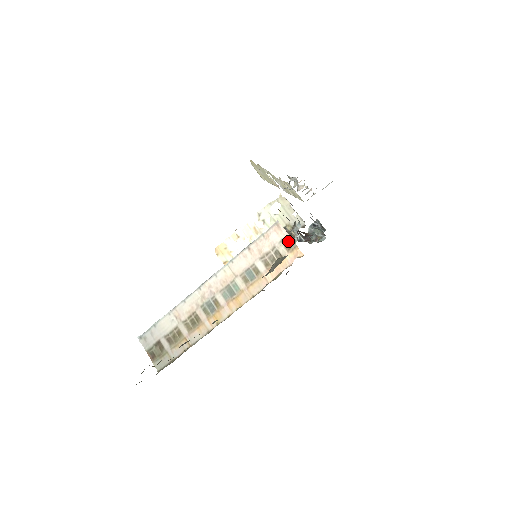
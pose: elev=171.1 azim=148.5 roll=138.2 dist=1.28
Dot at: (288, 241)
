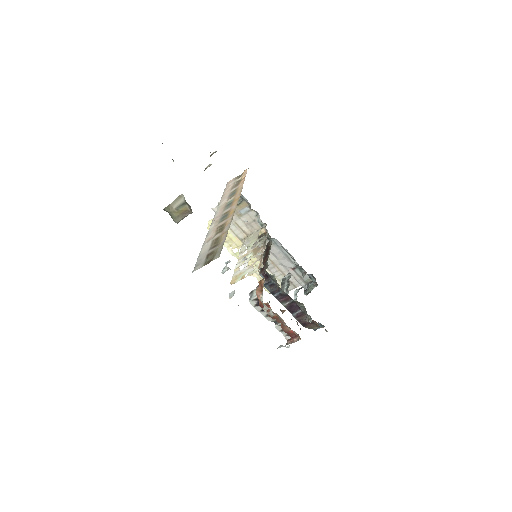
Dot at: (238, 177)
